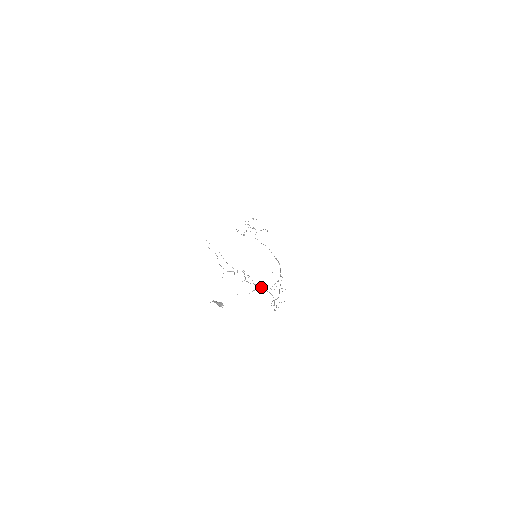
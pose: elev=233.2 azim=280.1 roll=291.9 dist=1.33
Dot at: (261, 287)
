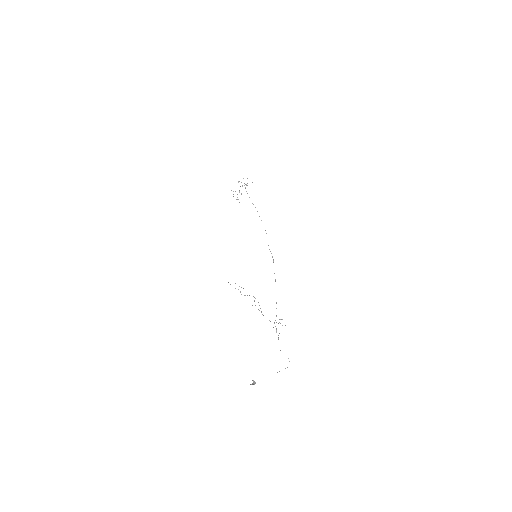
Dot at: occluded
